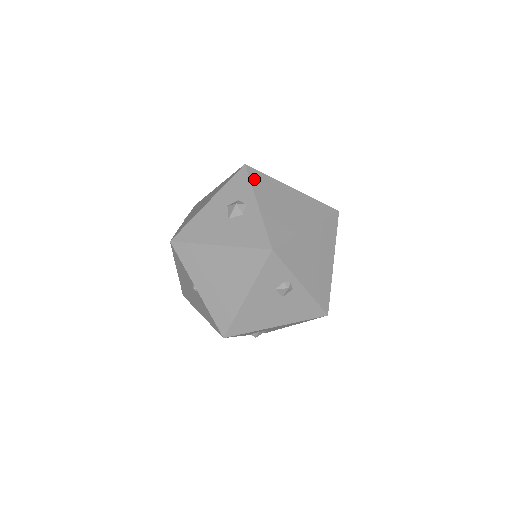
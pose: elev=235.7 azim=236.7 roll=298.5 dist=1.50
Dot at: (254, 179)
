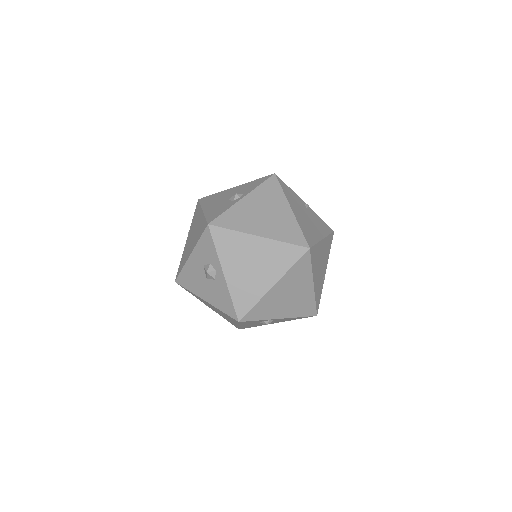
Dot at: (218, 242)
